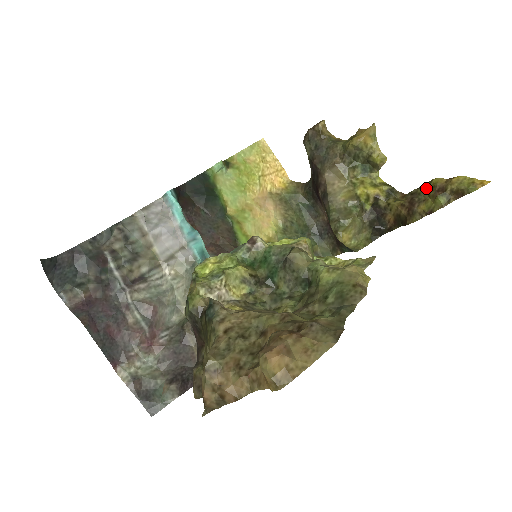
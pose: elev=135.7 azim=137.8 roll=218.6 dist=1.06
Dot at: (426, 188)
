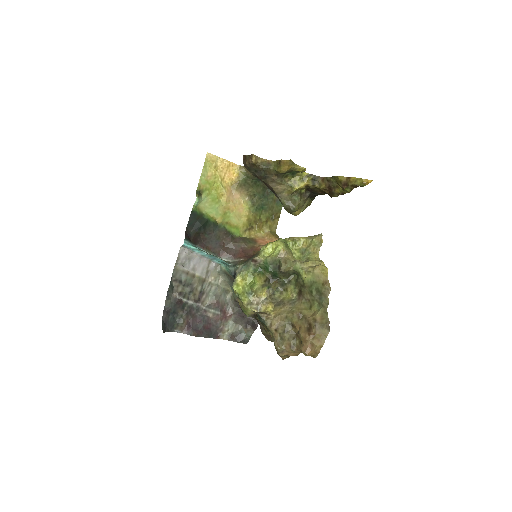
Dot at: (336, 180)
